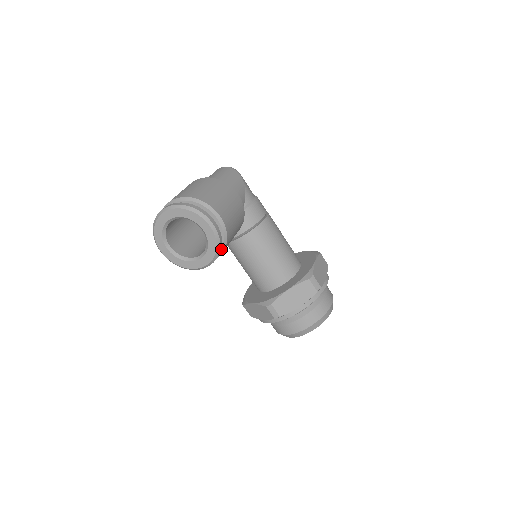
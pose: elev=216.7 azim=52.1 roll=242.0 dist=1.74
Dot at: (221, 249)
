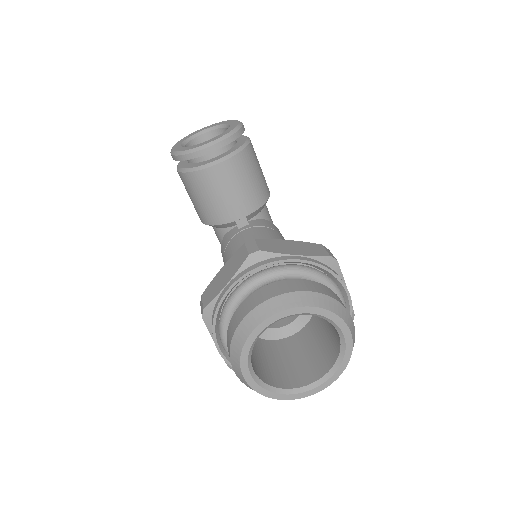
Dot at: (234, 151)
